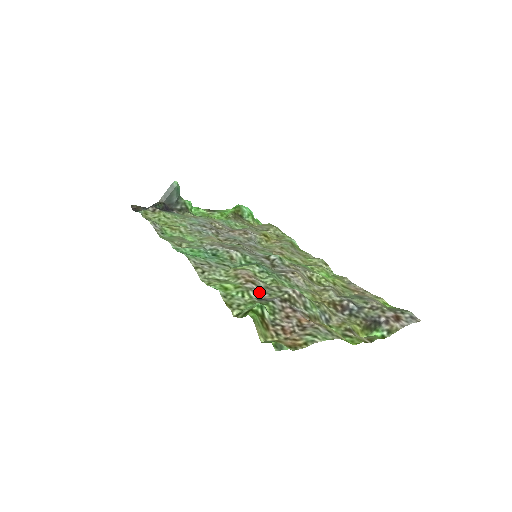
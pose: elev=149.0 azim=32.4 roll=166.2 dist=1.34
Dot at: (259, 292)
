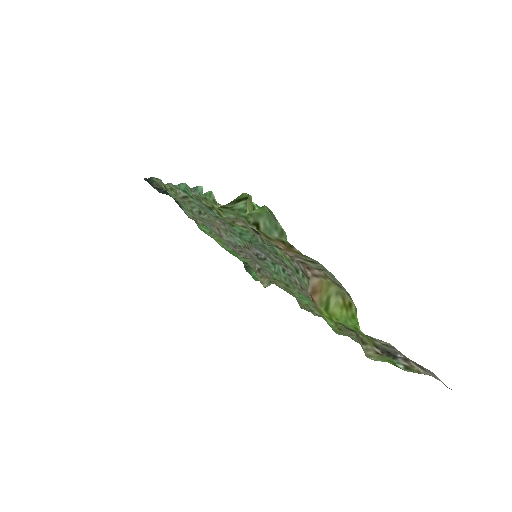
Dot at: occluded
